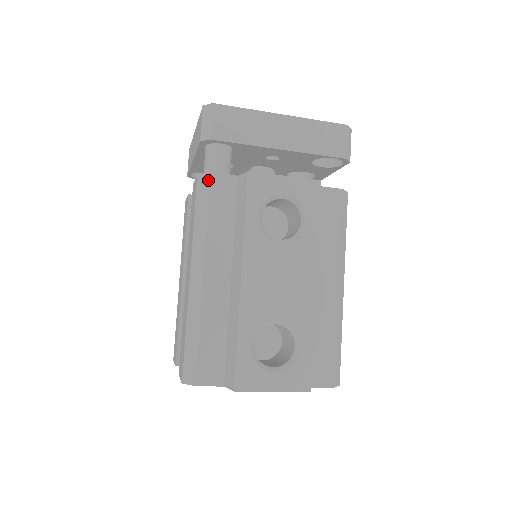
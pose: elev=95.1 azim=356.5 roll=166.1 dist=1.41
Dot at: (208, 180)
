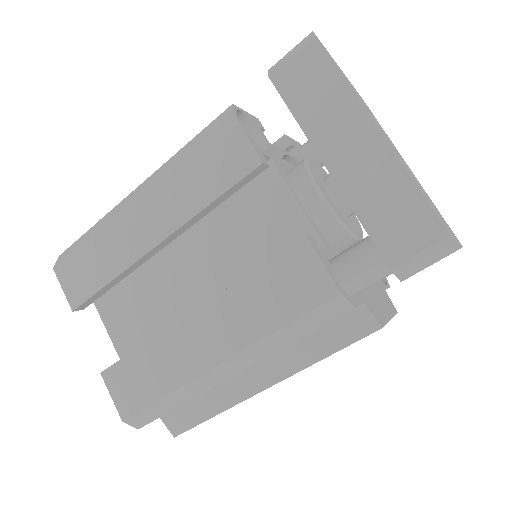
Dot at: (343, 312)
